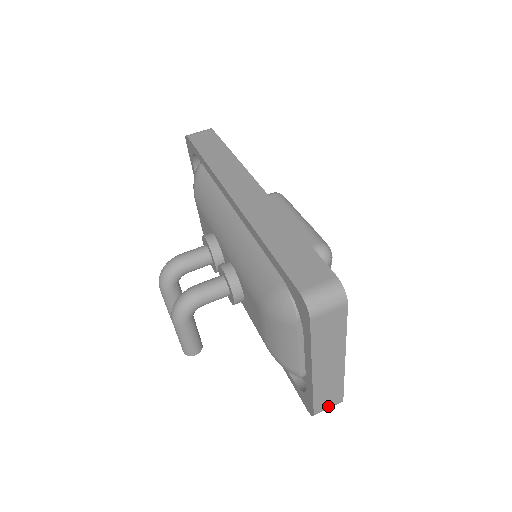
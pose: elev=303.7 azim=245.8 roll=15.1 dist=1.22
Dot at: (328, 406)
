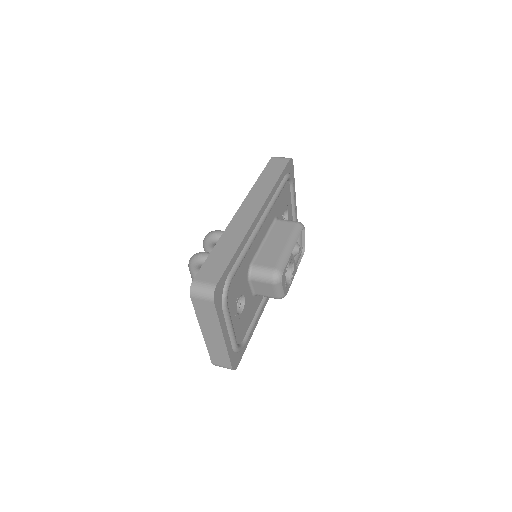
Dot at: (222, 365)
